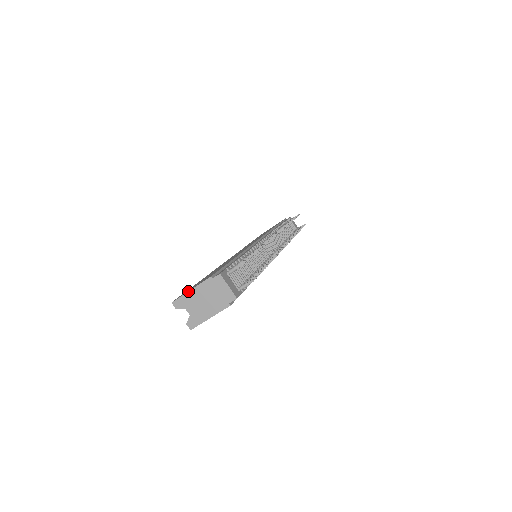
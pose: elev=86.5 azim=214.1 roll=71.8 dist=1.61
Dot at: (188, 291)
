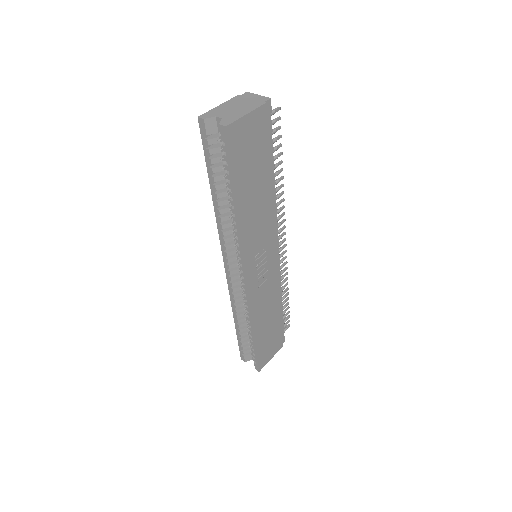
Dot at: (216, 107)
